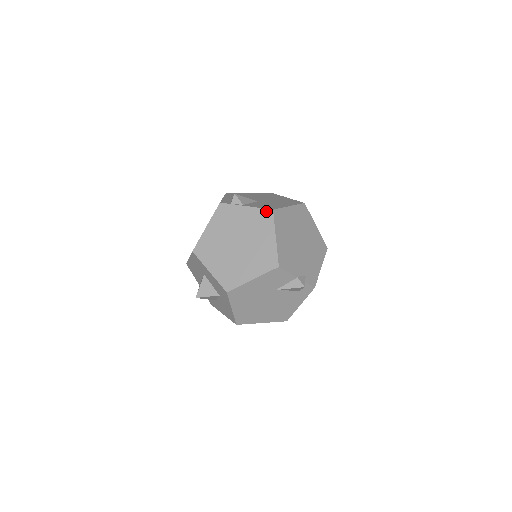
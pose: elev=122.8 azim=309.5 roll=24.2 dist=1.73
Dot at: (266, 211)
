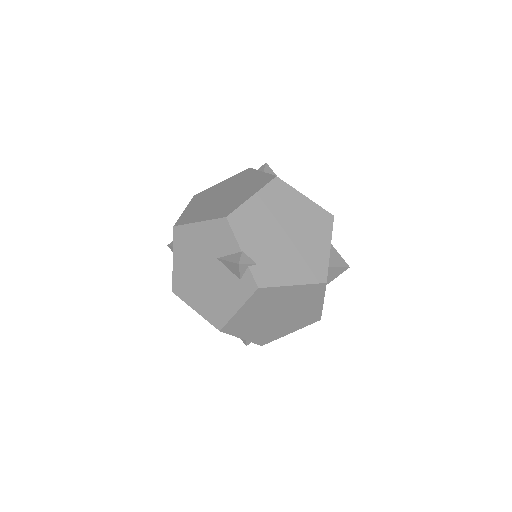
Dot at: (271, 176)
